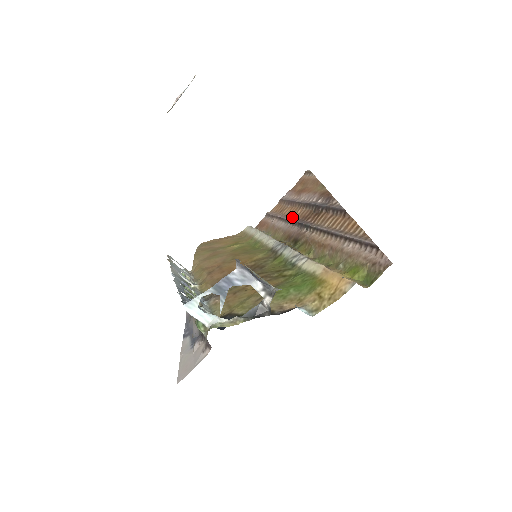
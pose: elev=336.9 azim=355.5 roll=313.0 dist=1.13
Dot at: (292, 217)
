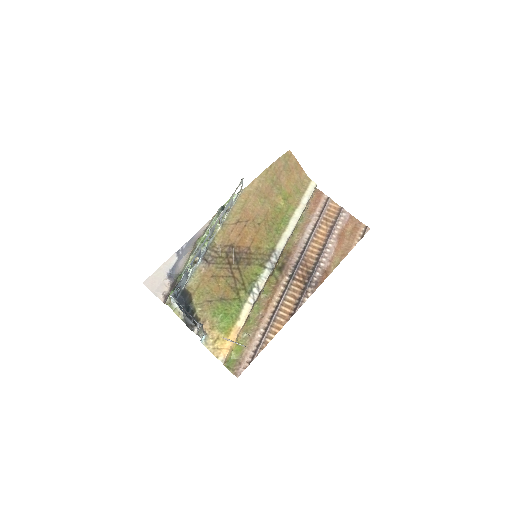
Dot at: (311, 245)
